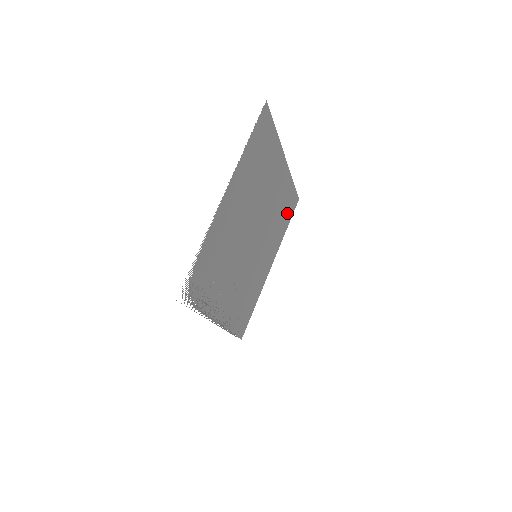
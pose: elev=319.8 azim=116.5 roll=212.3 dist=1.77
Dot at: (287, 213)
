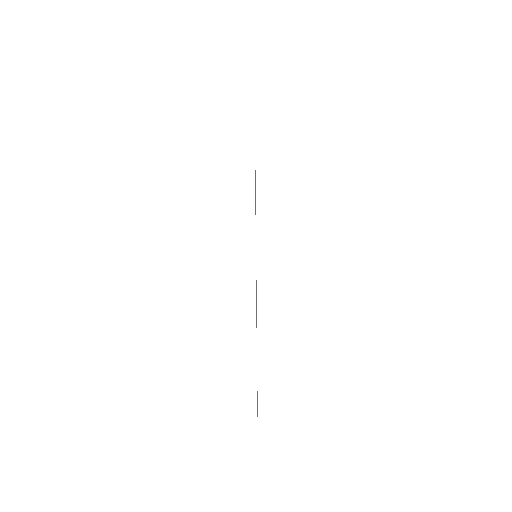
Dot at: occluded
